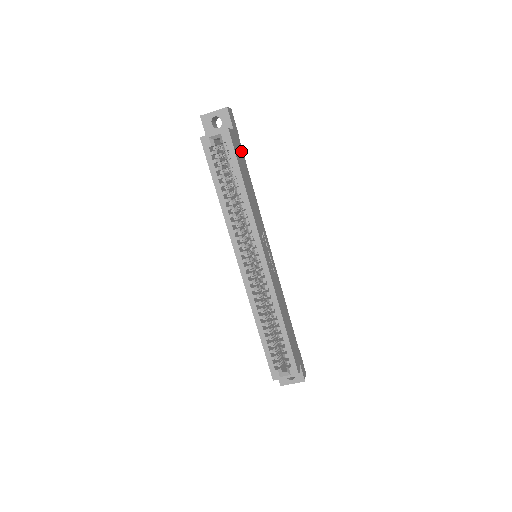
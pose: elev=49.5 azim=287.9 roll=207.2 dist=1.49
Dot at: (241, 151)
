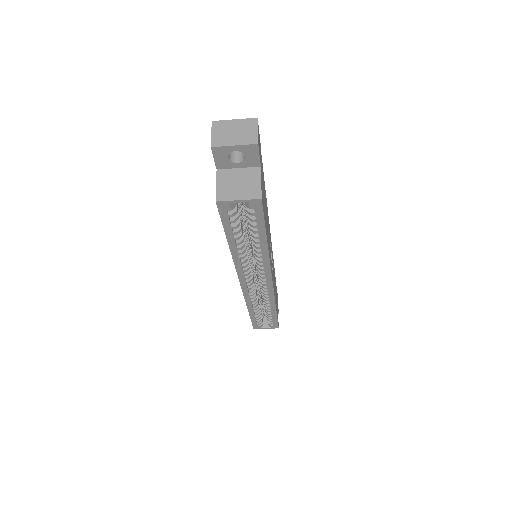
Dot at: (263, 176)
